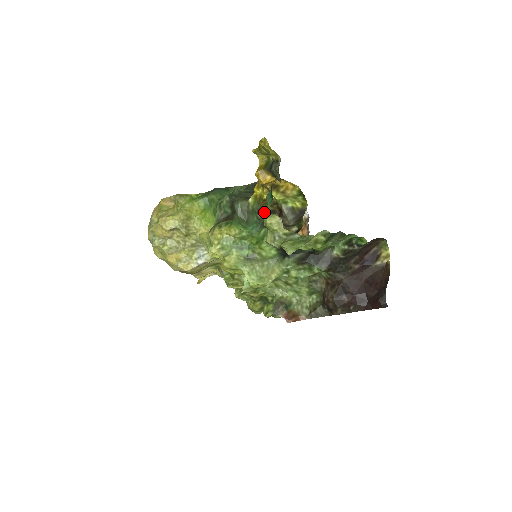
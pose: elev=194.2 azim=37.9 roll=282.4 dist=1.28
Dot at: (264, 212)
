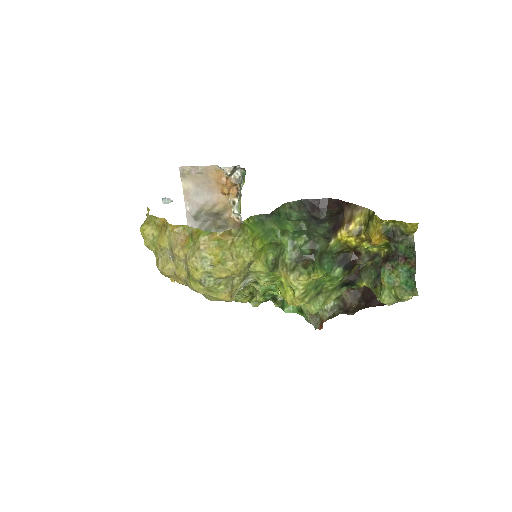
Dot at: (416, 295)
